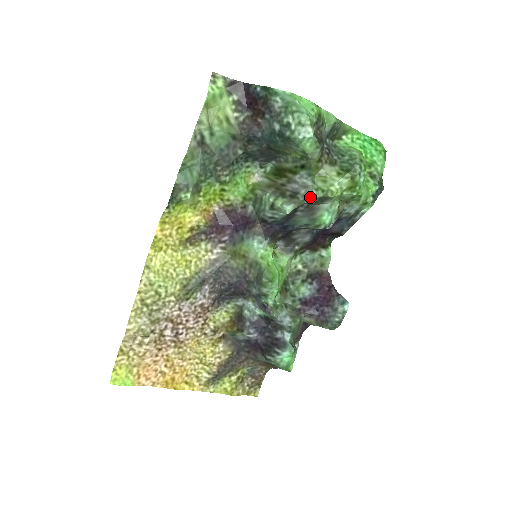
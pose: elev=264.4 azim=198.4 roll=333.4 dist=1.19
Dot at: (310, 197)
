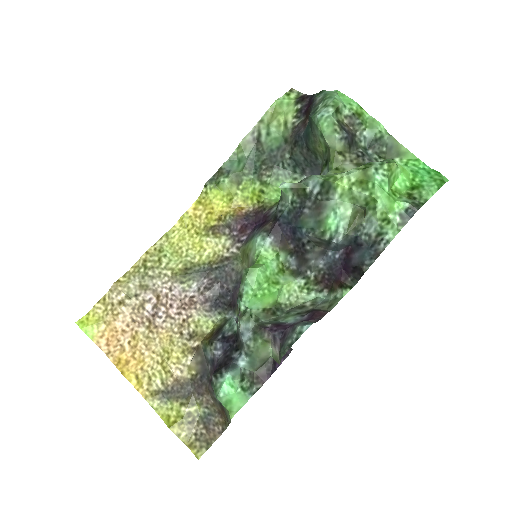
Dot at: (311, 180)
